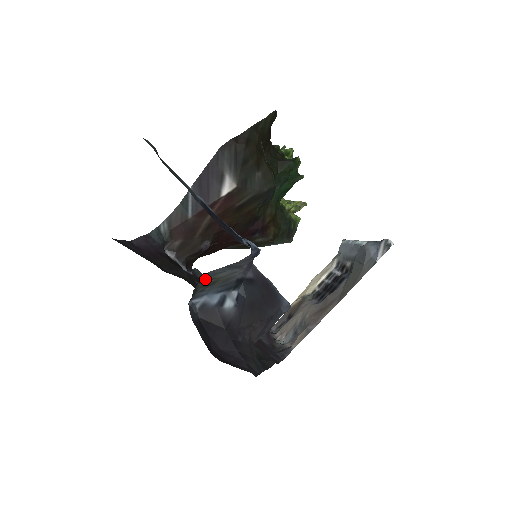
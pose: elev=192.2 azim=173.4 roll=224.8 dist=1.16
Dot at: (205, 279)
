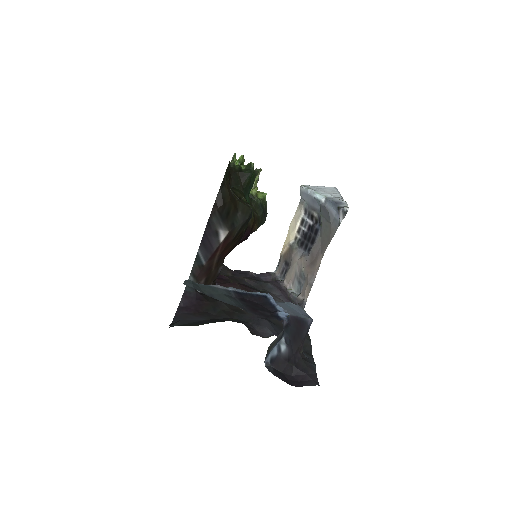
Dot at: (268, 349)
